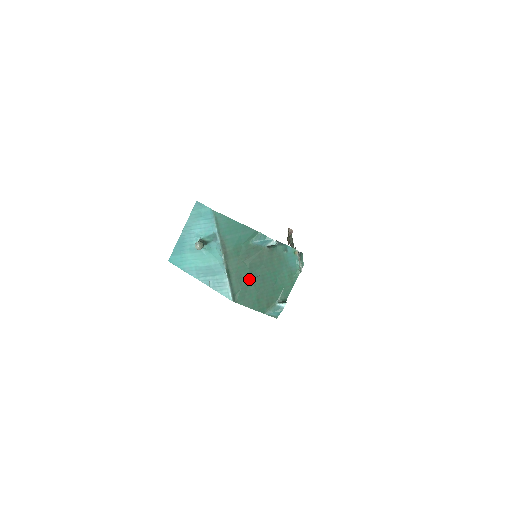
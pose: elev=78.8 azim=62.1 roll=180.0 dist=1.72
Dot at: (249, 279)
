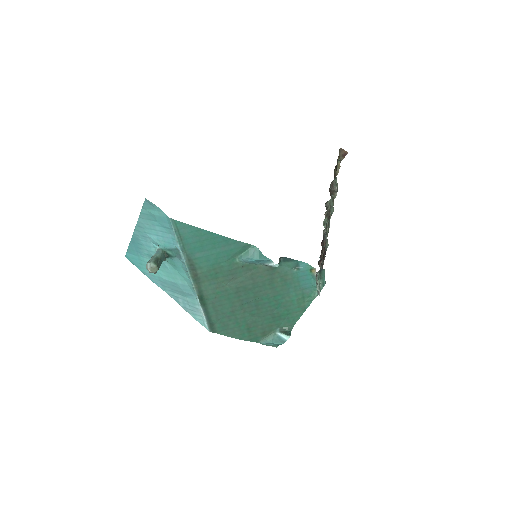
Dot at: (235, 306)
